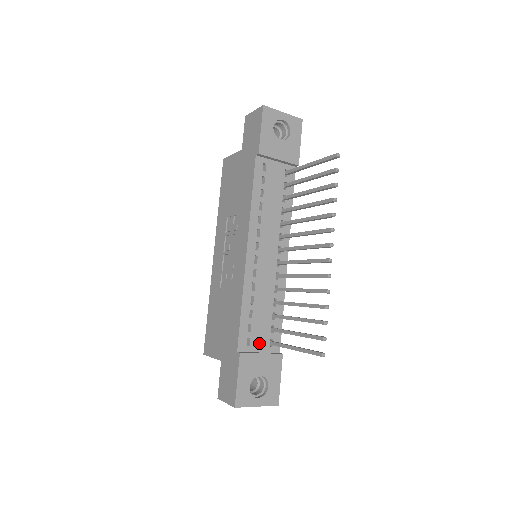
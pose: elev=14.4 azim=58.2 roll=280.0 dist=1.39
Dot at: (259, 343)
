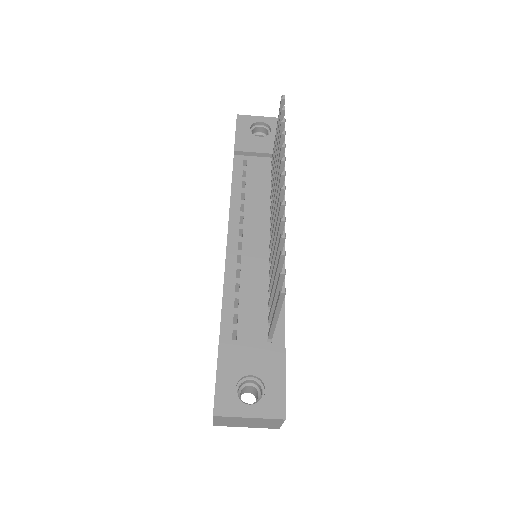
Dot at: (251, 337)
